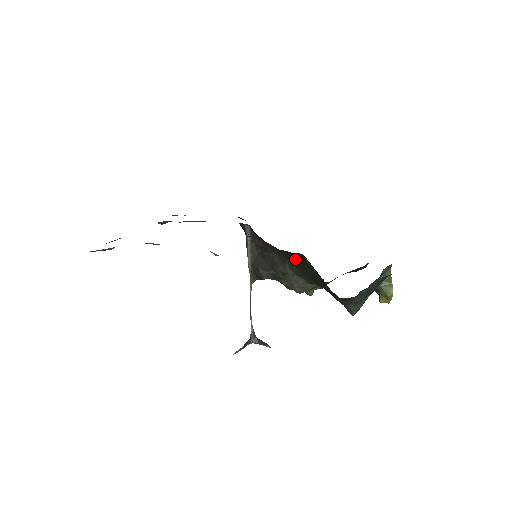
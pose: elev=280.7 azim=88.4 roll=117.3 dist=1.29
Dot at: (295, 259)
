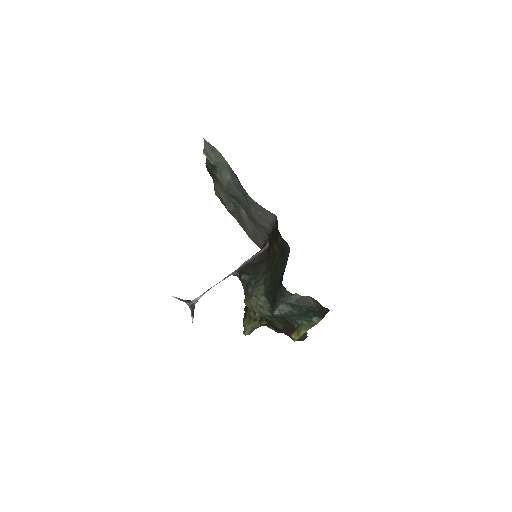
Dot at: (279, 262)
